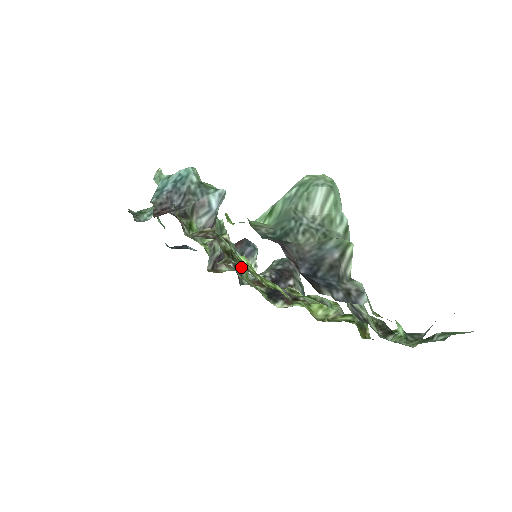
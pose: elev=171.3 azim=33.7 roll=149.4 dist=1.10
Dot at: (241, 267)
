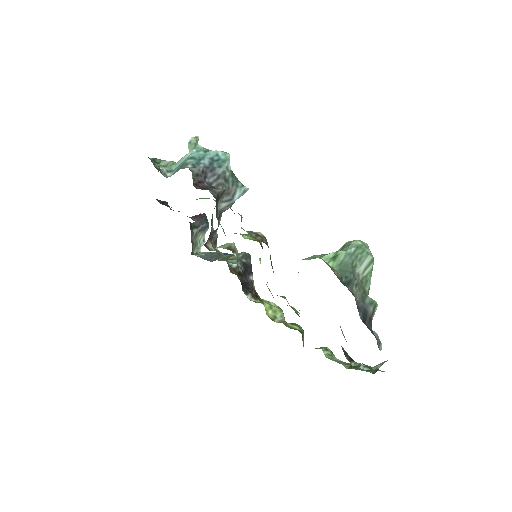
Dot at: occluded
